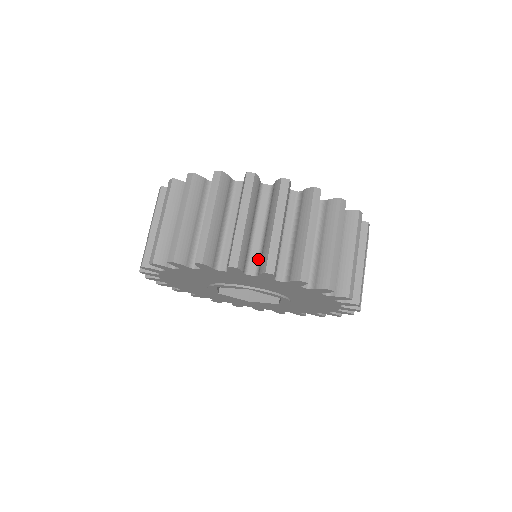
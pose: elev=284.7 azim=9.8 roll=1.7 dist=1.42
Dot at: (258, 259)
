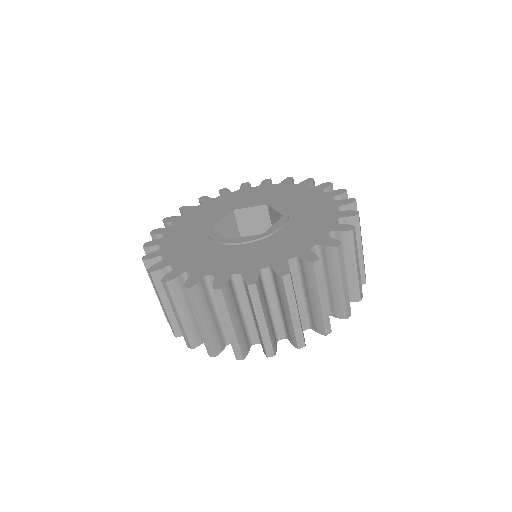
Dot at: occluded
